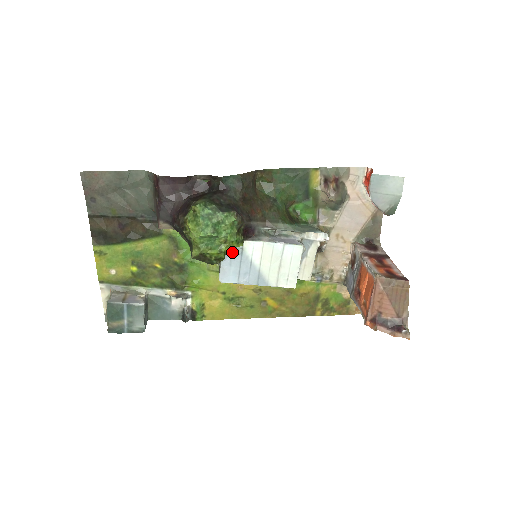
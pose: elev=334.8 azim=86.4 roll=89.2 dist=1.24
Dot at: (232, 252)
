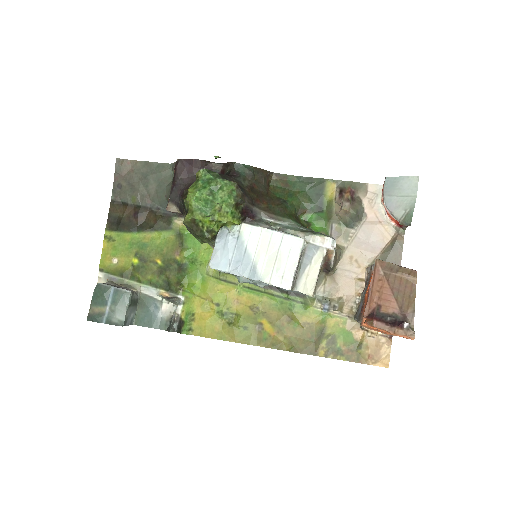
Dot at: (228, 234)
